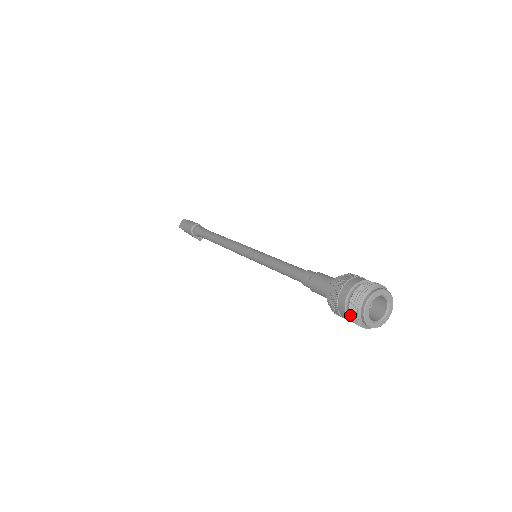
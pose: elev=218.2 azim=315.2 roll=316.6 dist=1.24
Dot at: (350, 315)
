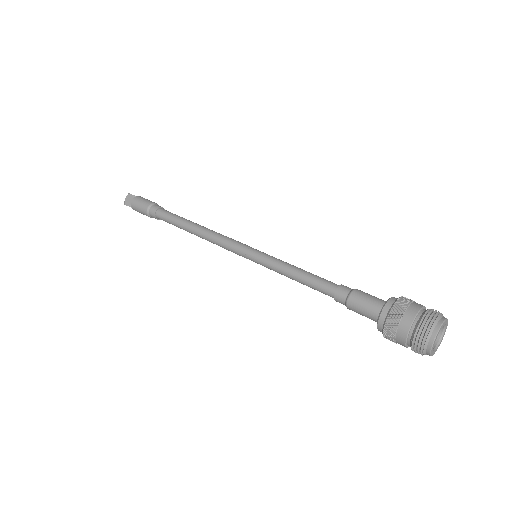
Dot at: (412, 347)
